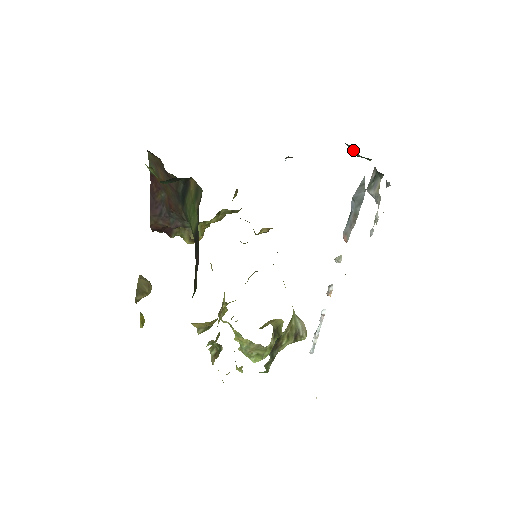
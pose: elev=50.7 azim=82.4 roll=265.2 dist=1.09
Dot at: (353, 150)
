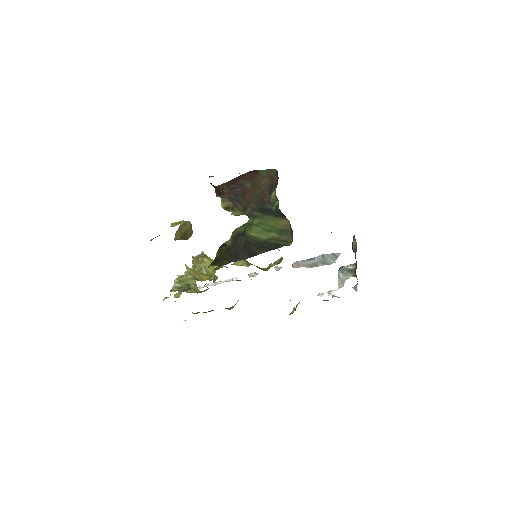
Dot at: (355, 244)
